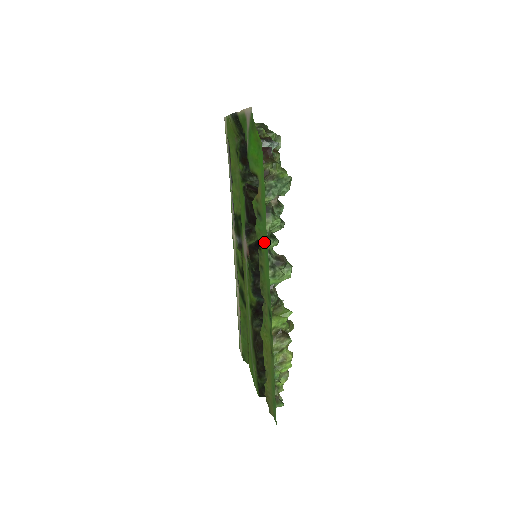
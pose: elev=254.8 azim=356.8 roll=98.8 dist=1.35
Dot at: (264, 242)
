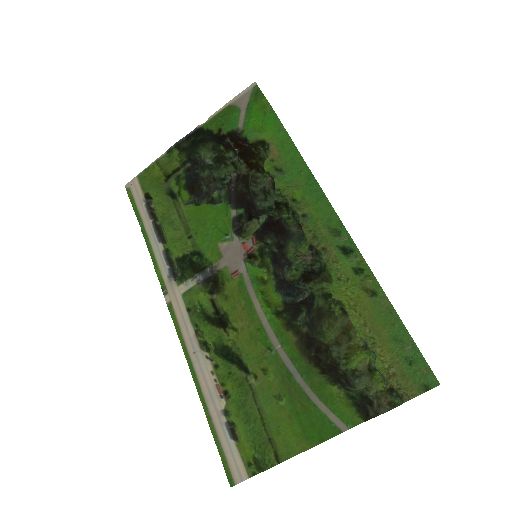
Dot at: (301, 185)
